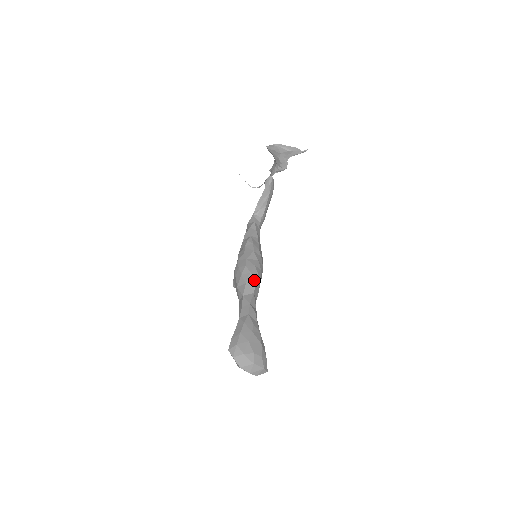
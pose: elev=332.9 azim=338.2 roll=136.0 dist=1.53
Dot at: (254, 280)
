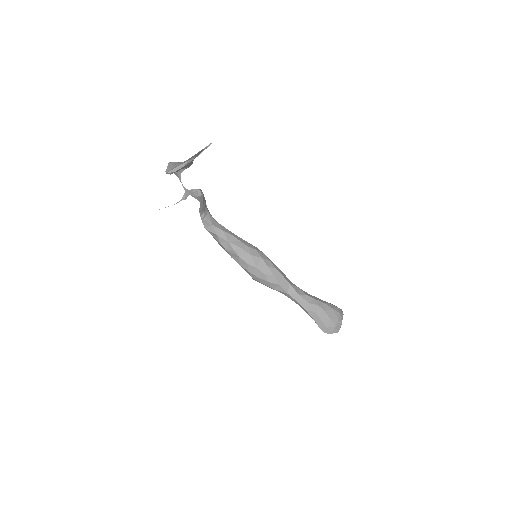
Dot at: (281, 277)
